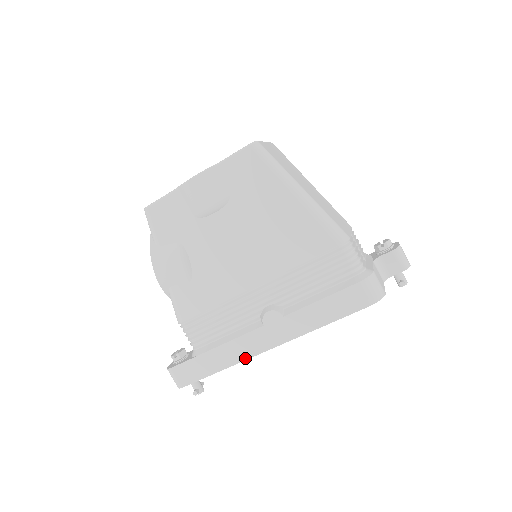
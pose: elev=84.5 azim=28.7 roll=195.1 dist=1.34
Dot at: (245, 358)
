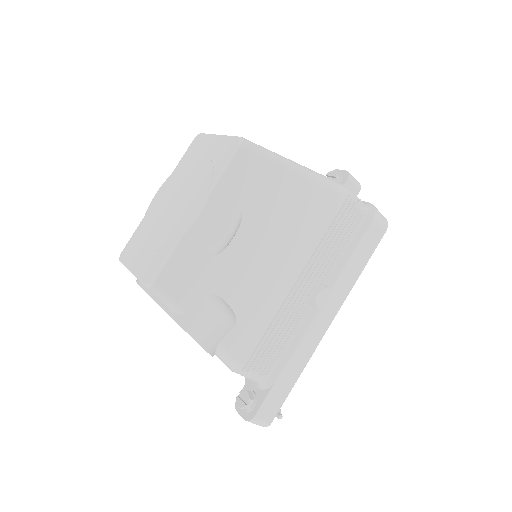
Dot at: (314, 349)
